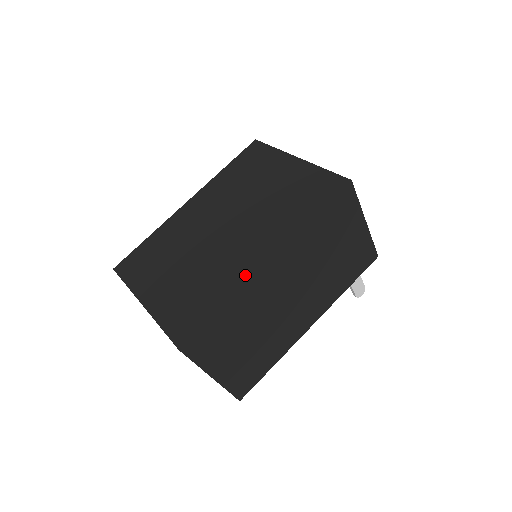
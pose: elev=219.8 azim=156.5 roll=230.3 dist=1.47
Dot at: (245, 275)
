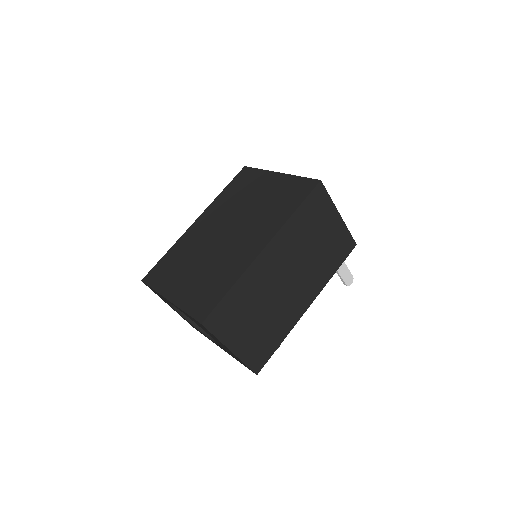
Dot at: (247, 262)
